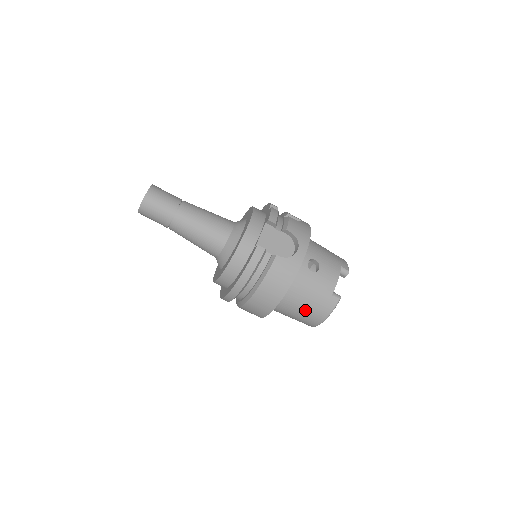
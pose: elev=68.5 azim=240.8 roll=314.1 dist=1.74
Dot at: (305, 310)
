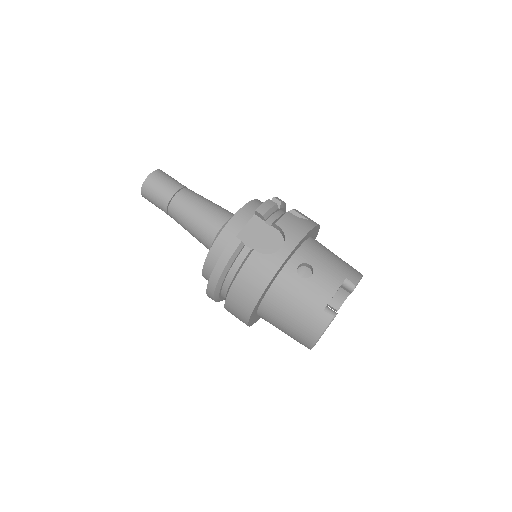
Dot at: (292, 324)
